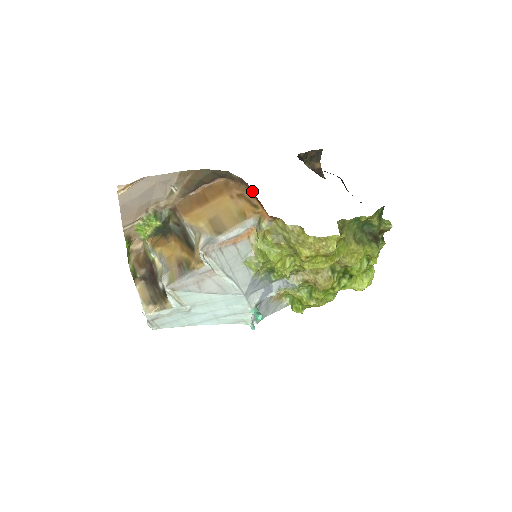
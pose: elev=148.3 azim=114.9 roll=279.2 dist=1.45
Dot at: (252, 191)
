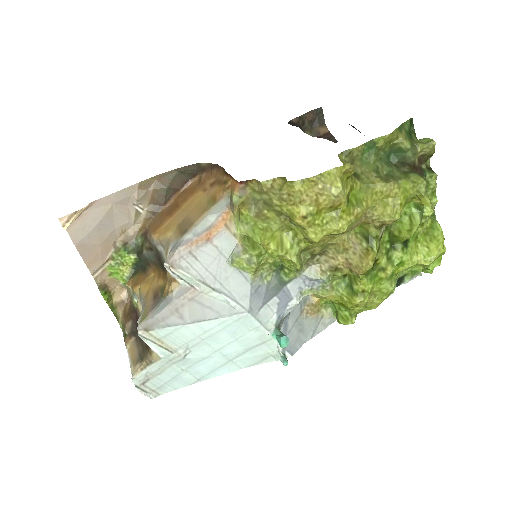
Dot at: (222, 169)
